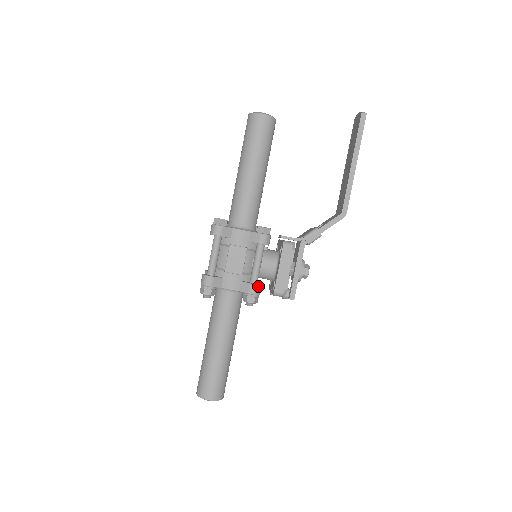
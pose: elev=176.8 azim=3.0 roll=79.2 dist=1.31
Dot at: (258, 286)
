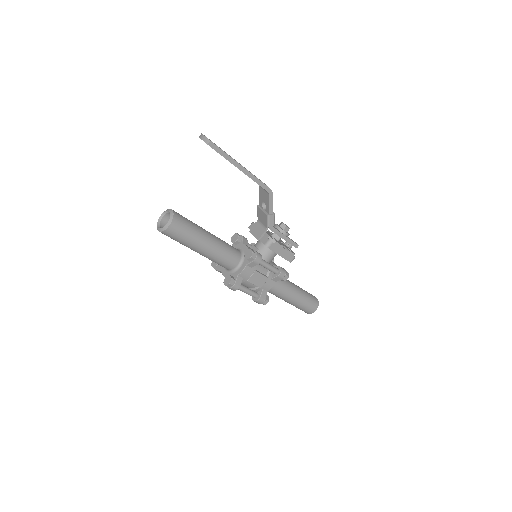
Dot at: (281, 272)
